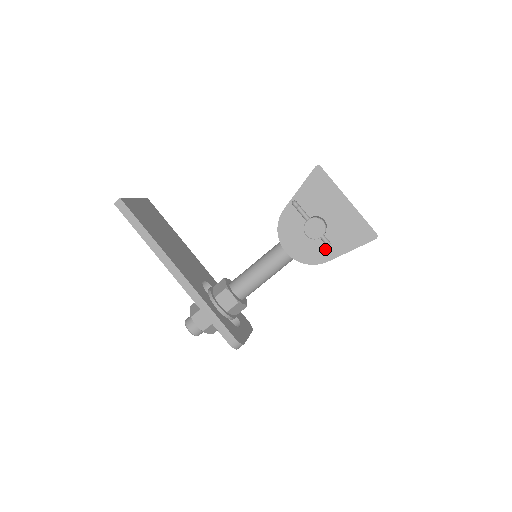
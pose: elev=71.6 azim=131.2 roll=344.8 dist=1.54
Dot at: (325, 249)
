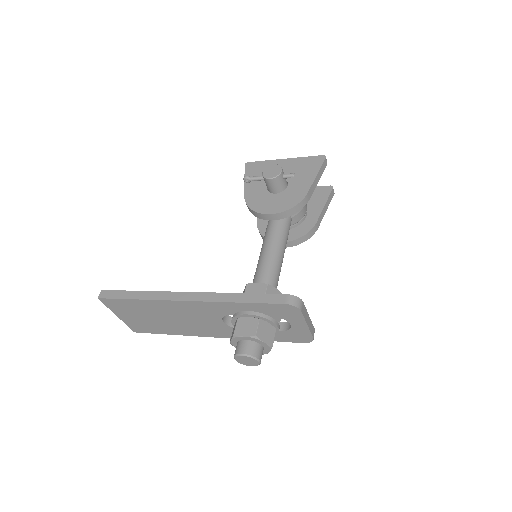
Dot at: (297, 189)
